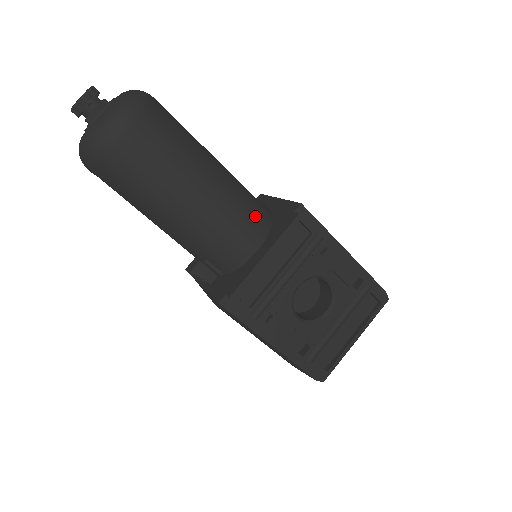
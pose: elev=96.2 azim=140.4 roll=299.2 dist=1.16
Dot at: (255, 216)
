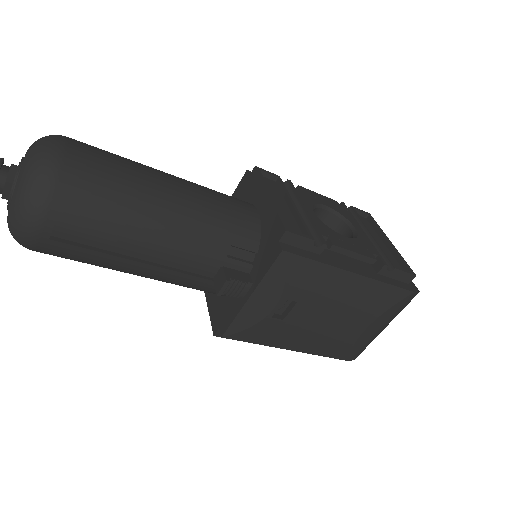
Dot at: occluded
